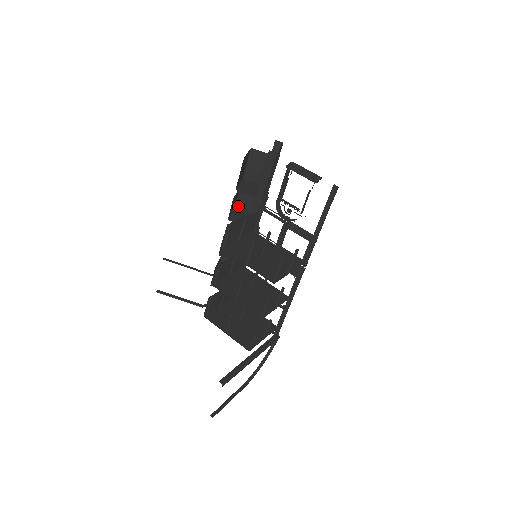
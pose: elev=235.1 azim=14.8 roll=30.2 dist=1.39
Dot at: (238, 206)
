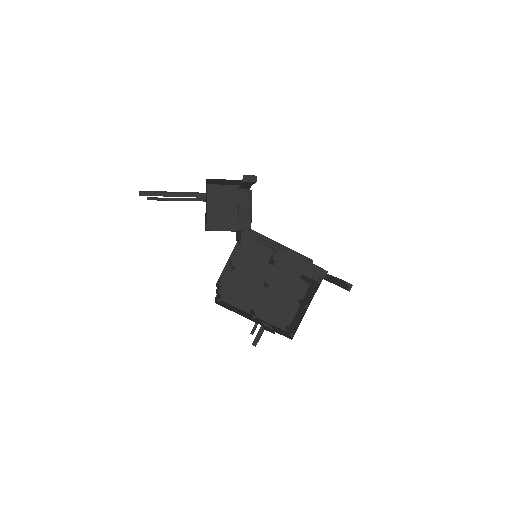
Dot at: occluded
